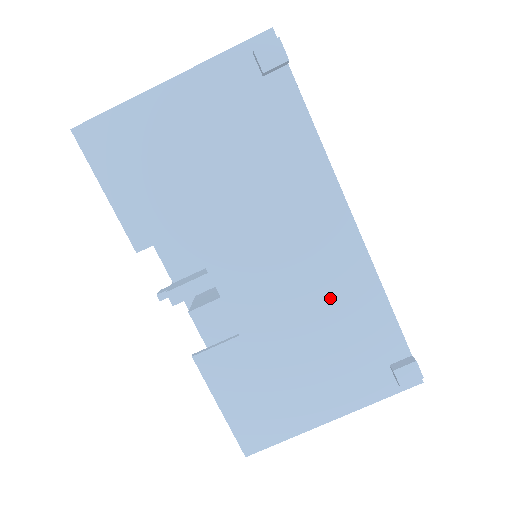
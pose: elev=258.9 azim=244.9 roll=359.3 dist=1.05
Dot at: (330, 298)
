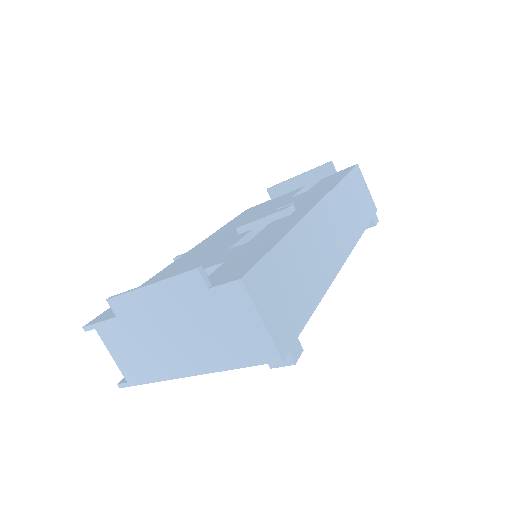
Dot at: occluded
